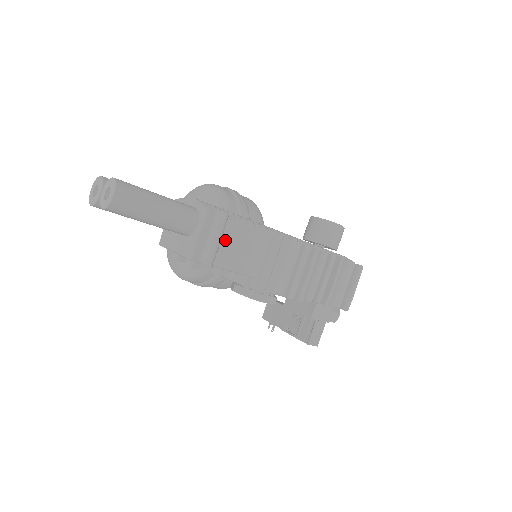
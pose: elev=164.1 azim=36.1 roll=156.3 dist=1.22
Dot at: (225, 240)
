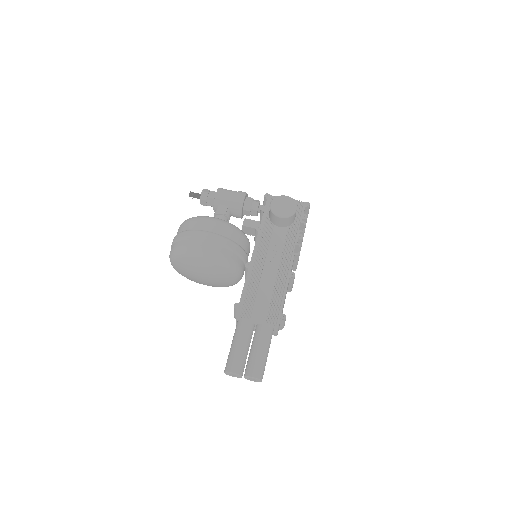
Dot at: occluded
